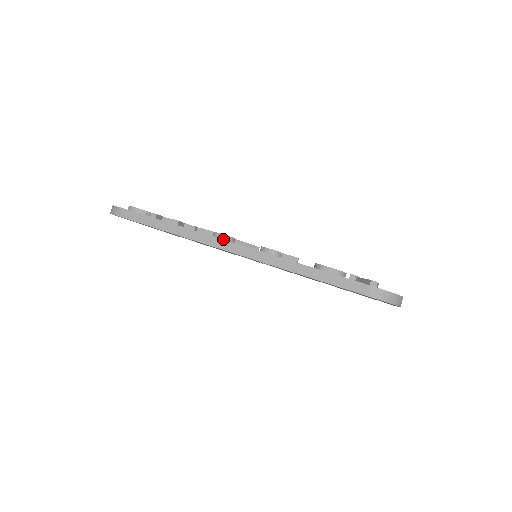
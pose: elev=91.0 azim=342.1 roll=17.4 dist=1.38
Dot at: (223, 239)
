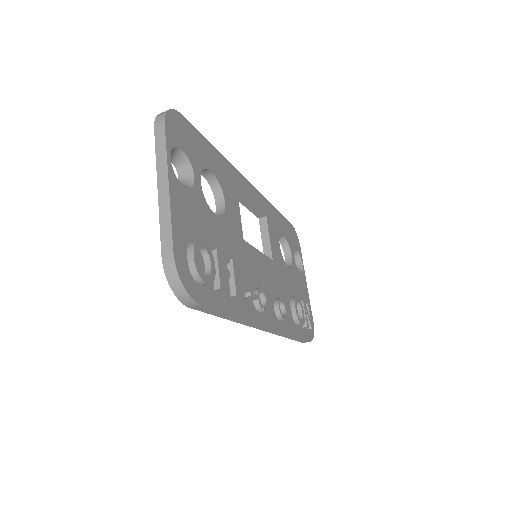
Dot at: (262, 312)
